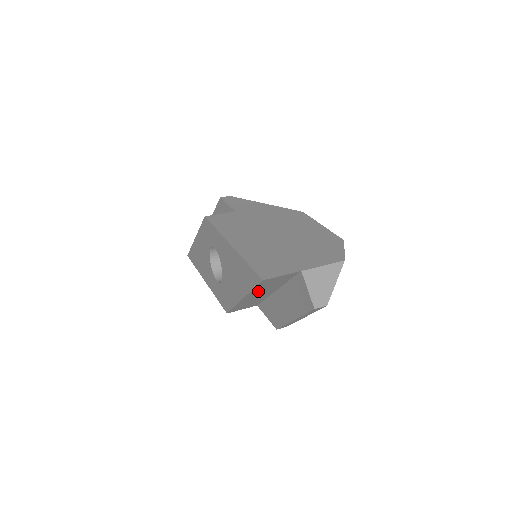
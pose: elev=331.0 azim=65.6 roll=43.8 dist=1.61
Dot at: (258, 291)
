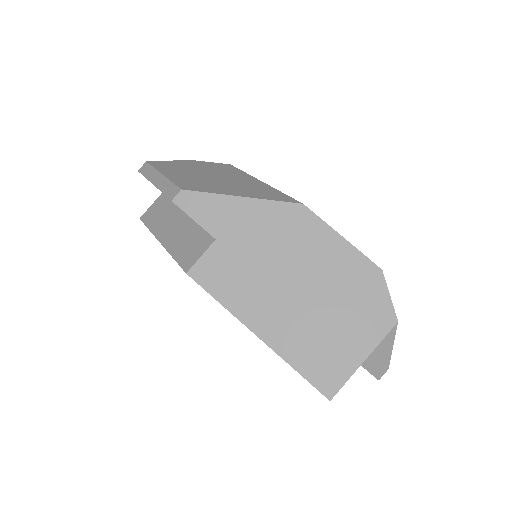
Dot at: occluded
